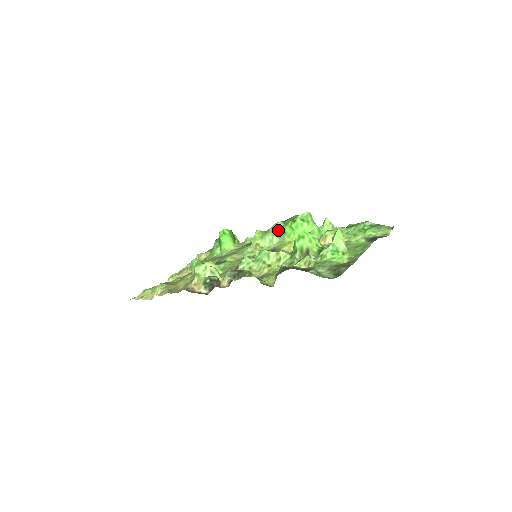
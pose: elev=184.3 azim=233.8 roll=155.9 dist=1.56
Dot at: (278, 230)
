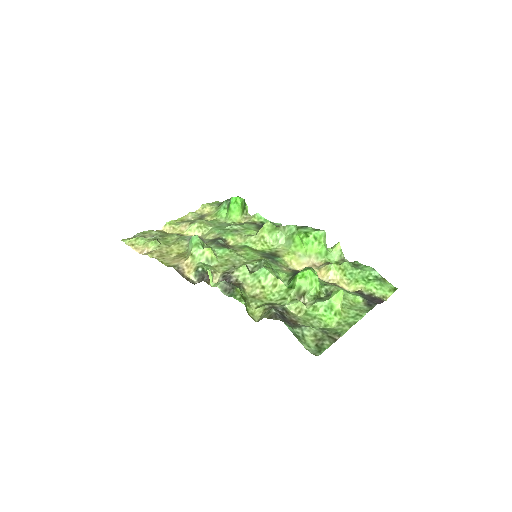
Dot at: (288, 233)
